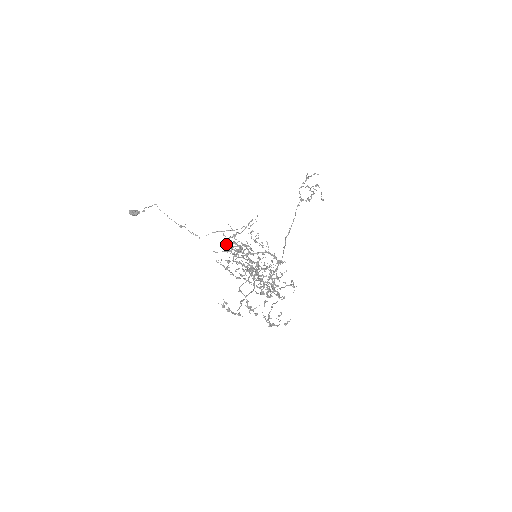
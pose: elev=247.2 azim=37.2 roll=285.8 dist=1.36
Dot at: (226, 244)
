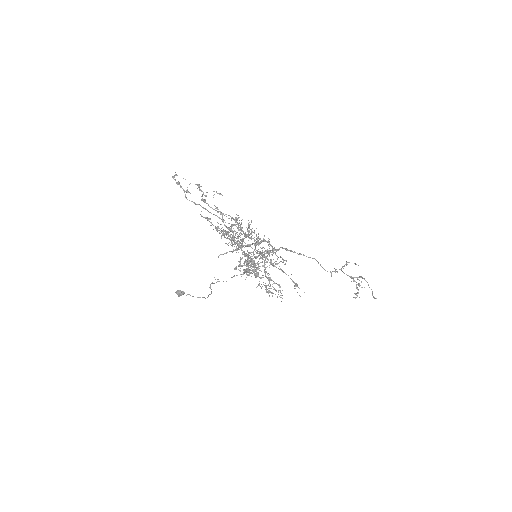
Dot at: occluded
